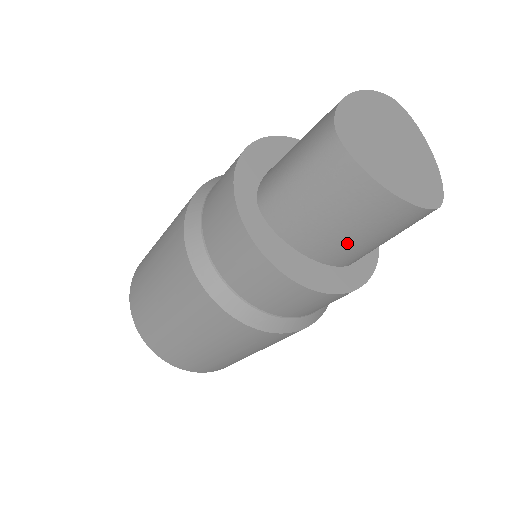
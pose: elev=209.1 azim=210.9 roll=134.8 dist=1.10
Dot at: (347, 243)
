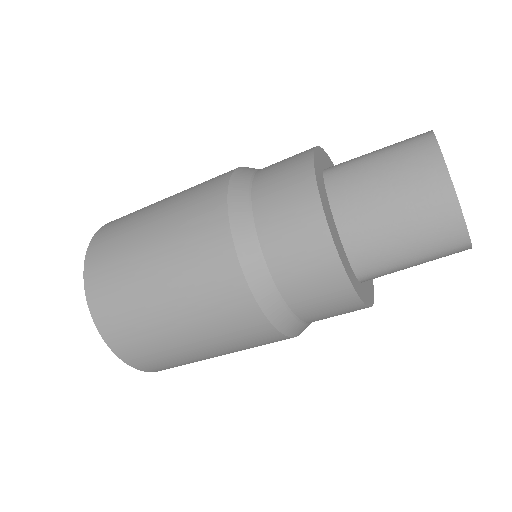
Dot at: (382, 230)
